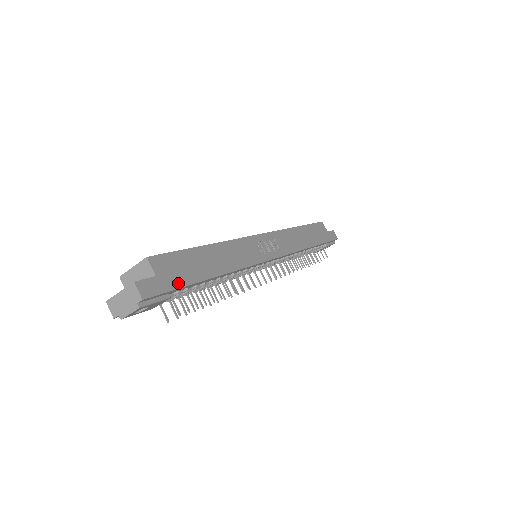
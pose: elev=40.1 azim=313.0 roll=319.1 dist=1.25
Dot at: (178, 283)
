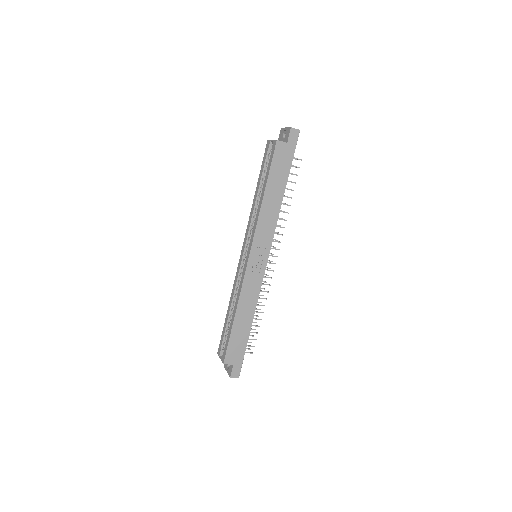
Dot at: (242, 354)
